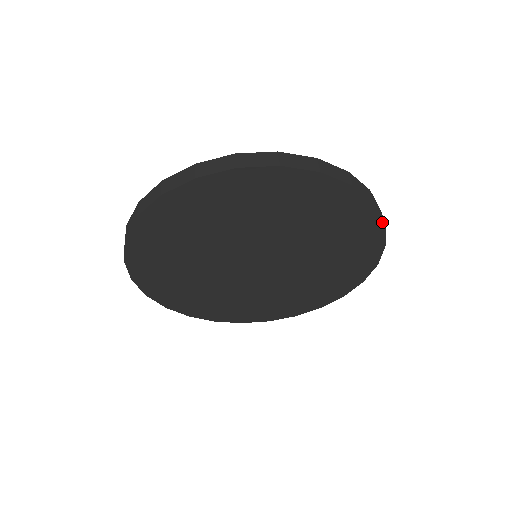
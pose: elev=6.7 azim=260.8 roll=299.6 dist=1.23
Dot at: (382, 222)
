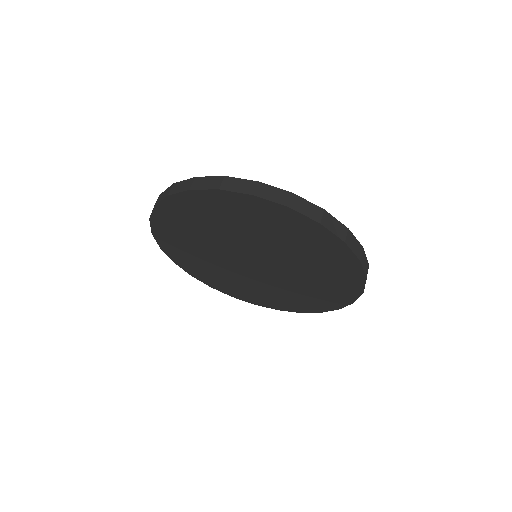
Dot at: (340, 308)
